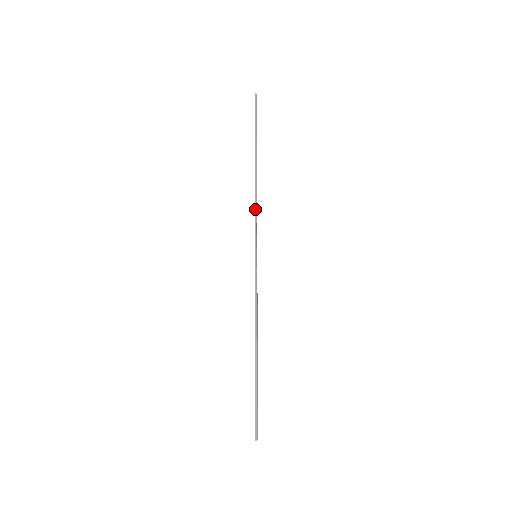
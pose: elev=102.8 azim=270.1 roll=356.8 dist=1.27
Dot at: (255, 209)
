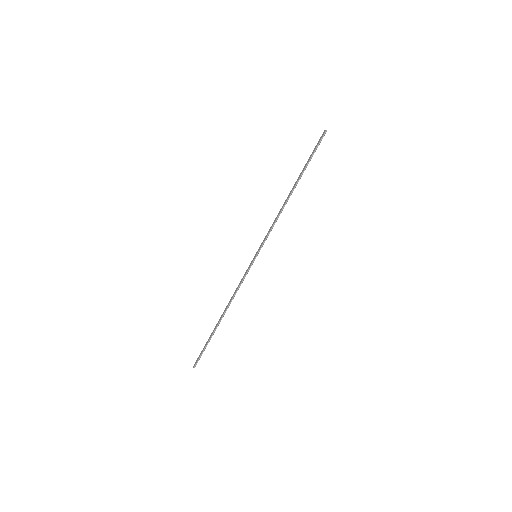
Dot at: (274, 223)
